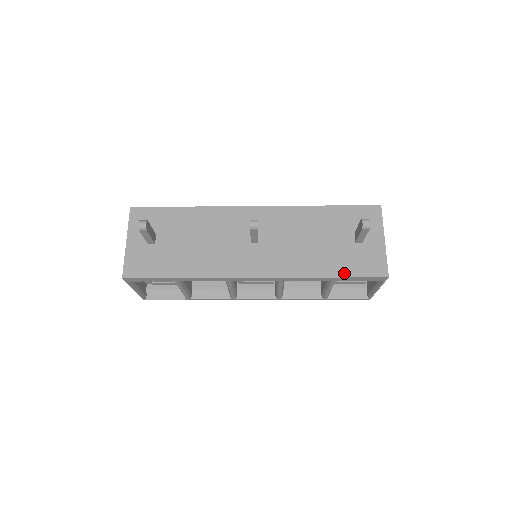
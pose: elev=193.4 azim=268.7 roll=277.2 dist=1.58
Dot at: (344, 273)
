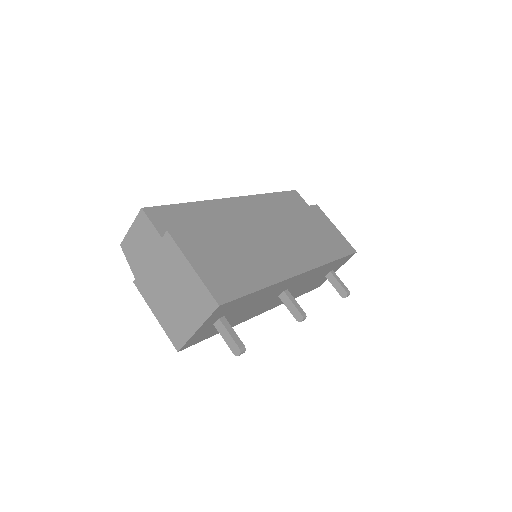
Dot at: occluded
